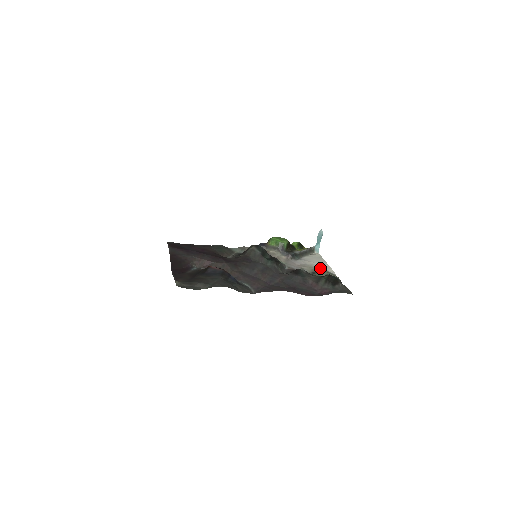
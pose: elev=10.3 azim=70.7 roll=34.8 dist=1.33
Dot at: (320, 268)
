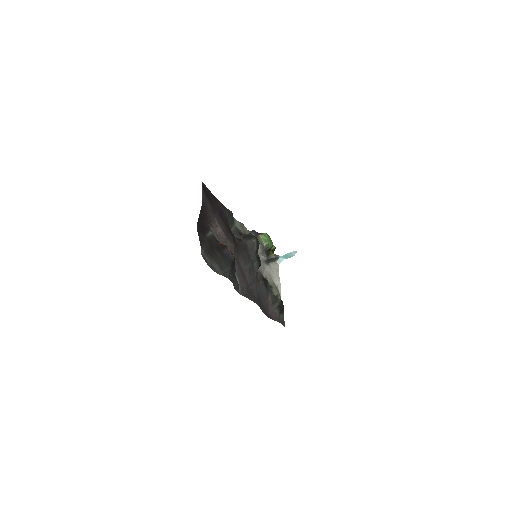
Dot at: (276, 284)
